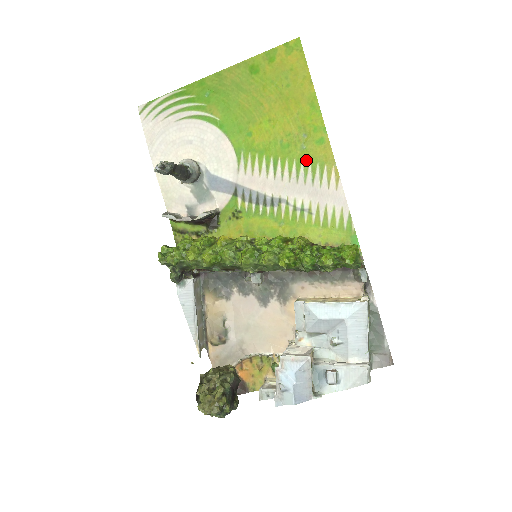
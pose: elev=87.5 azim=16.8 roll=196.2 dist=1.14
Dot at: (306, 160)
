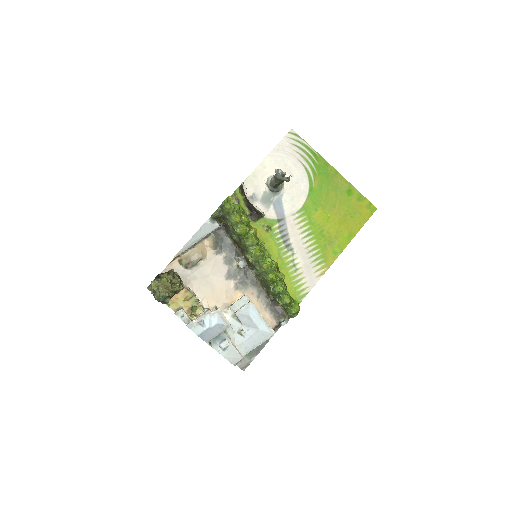
Dot at: (321, 251)
